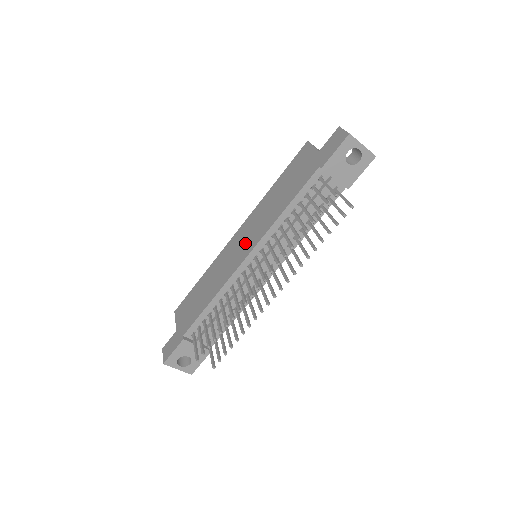
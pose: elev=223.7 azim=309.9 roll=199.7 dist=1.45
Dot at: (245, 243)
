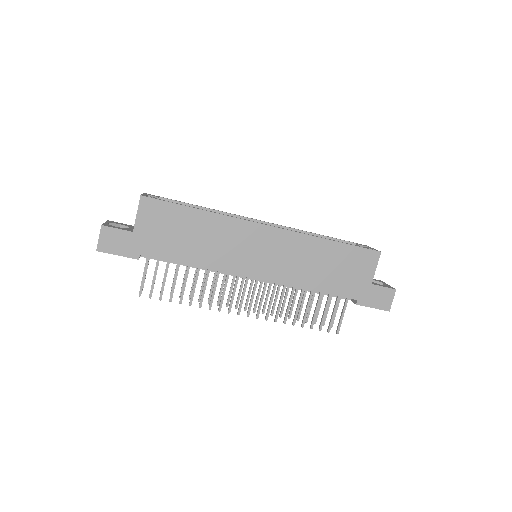
Dot at: (265, 260)
